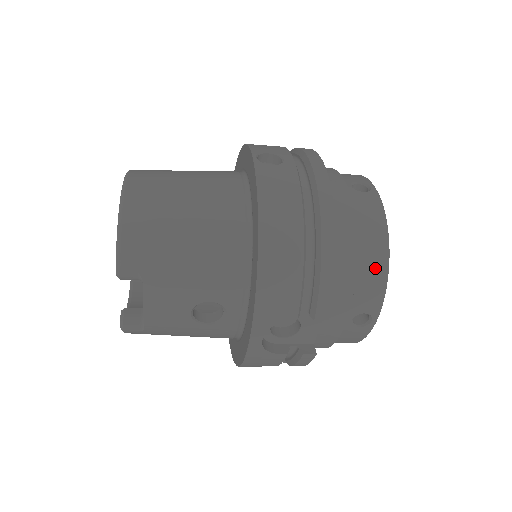
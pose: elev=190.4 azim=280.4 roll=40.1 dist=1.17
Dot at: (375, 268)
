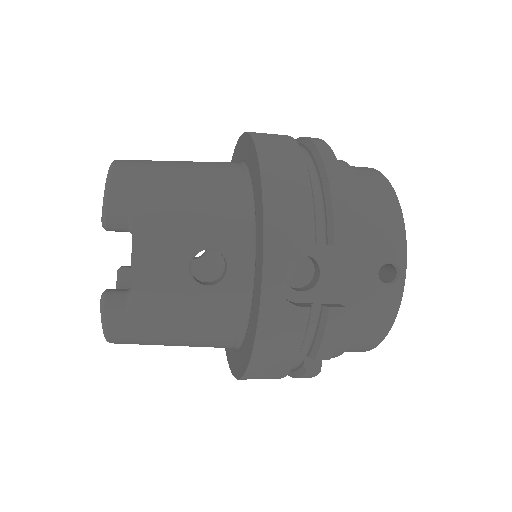
Dot at: (387, 209)
